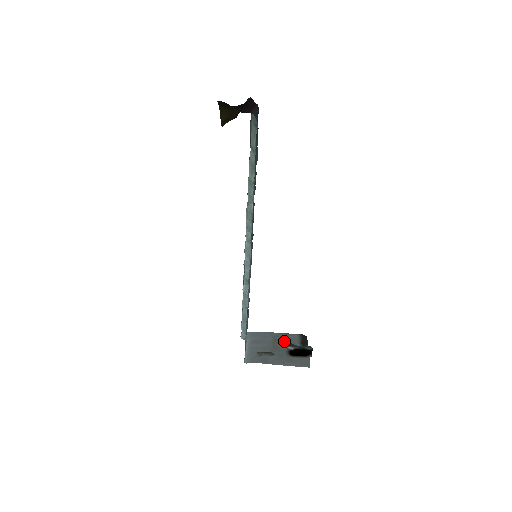
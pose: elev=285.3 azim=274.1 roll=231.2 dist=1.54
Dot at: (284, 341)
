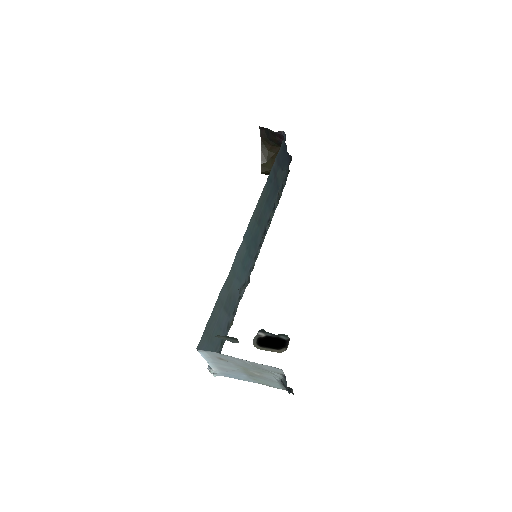
Dot at: (260, 377)
